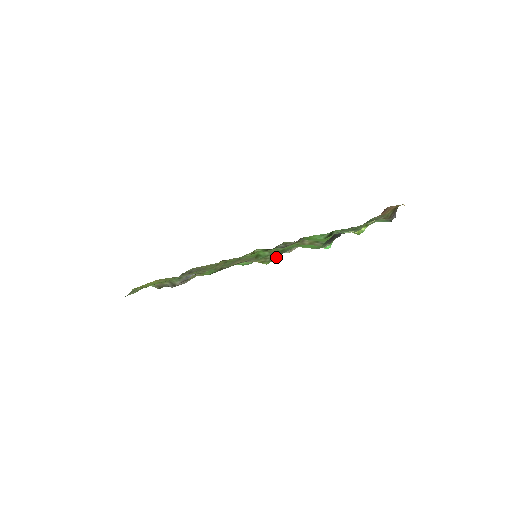
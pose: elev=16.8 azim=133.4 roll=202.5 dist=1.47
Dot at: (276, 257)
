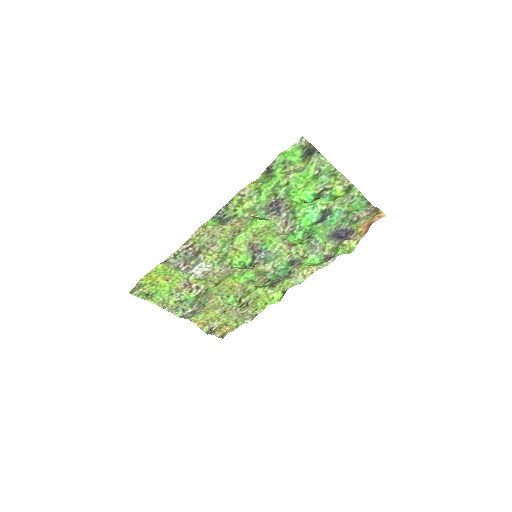
Dot at: (265, 171)
